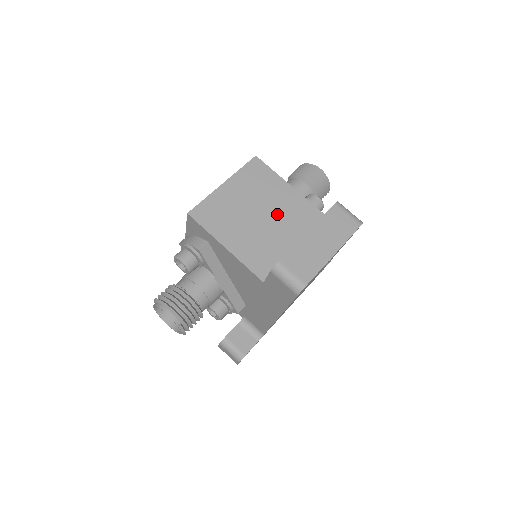
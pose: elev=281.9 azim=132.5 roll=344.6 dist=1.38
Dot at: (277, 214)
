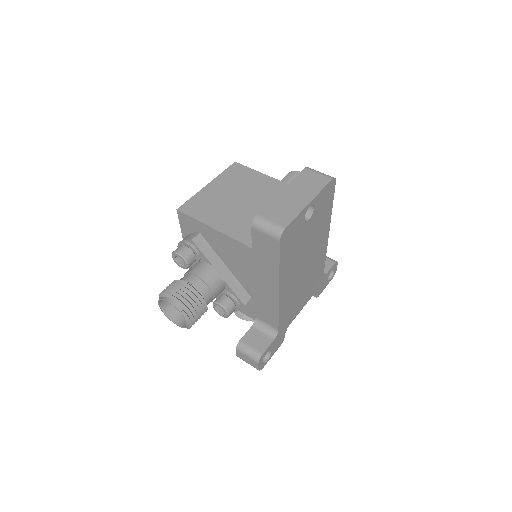
Dot at: (259, 197)
